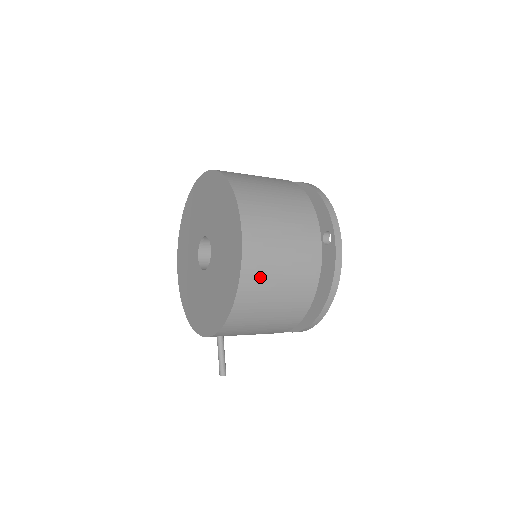
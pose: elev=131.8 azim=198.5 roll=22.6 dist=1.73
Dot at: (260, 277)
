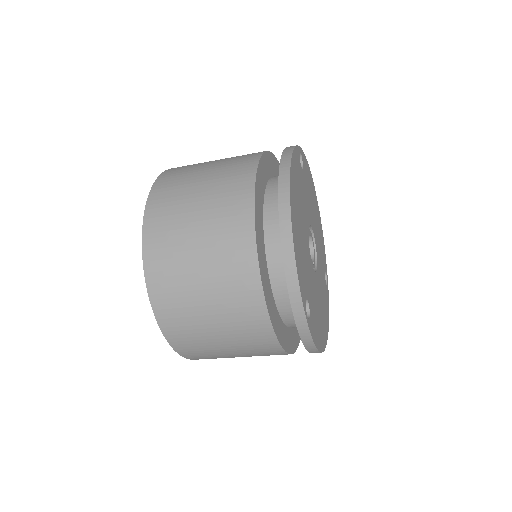
Dot at: (207, 356)
